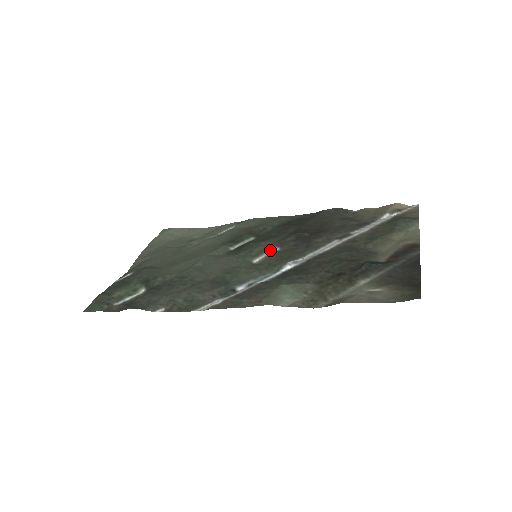
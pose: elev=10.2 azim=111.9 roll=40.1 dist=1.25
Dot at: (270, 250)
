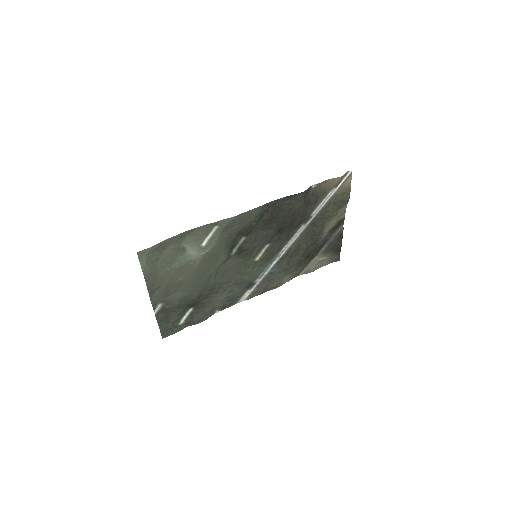
Dot at: (264, 249)
